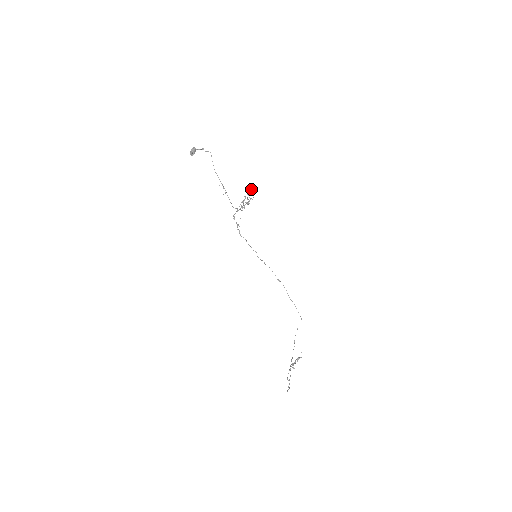
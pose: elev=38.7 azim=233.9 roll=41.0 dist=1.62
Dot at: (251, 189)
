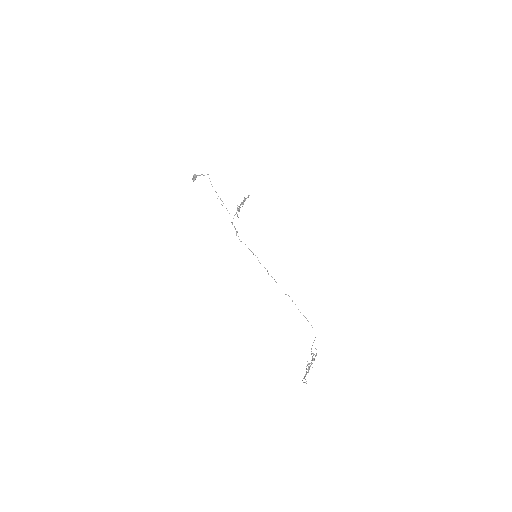
Dot at: (244, 197)
